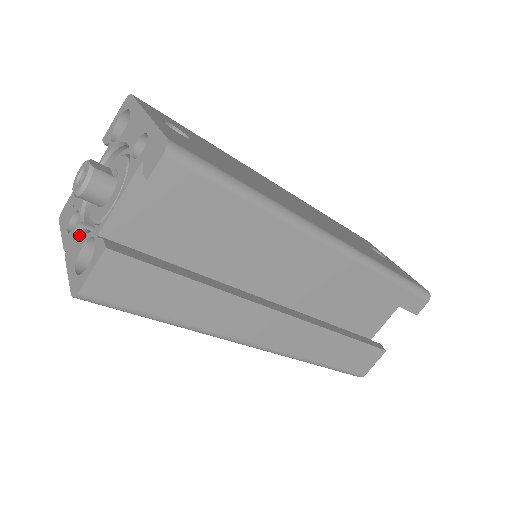
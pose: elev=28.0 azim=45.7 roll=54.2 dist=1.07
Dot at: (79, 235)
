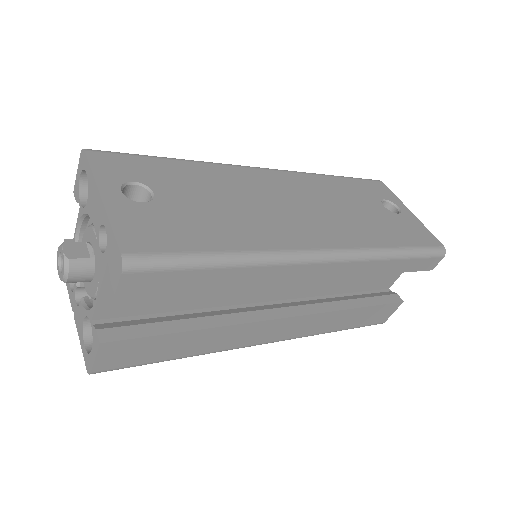
Dot at: (79, 304)
